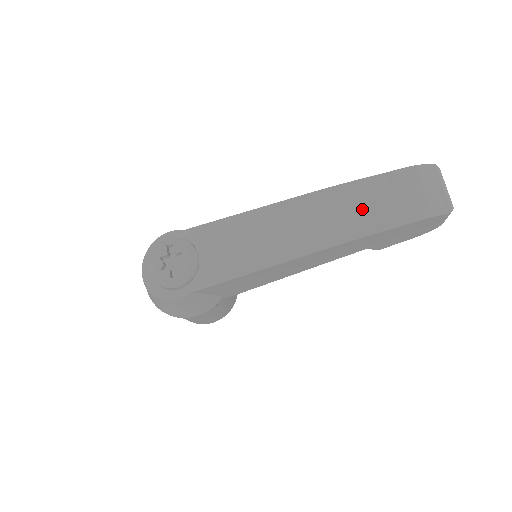
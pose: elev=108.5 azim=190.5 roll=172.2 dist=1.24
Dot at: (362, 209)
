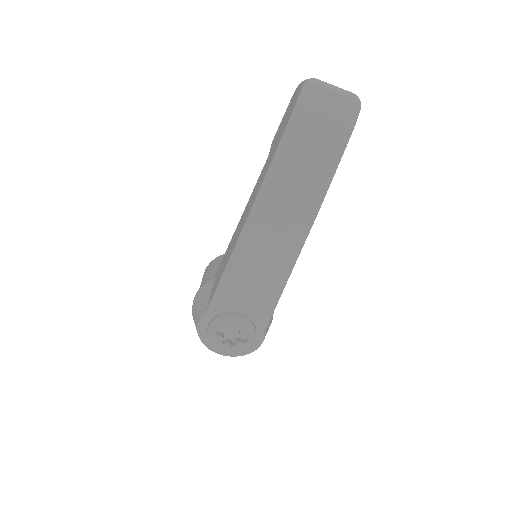
Dot at: (301, 178)
